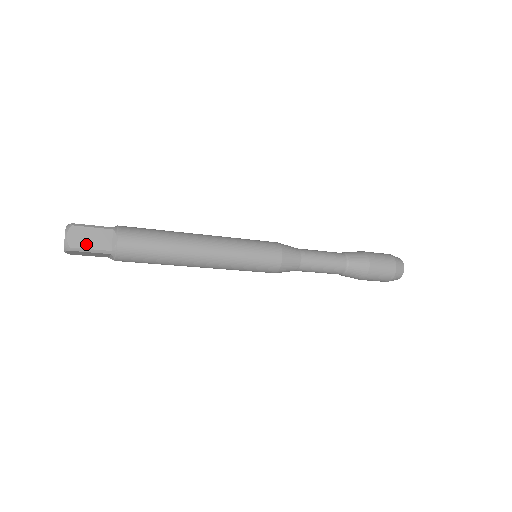
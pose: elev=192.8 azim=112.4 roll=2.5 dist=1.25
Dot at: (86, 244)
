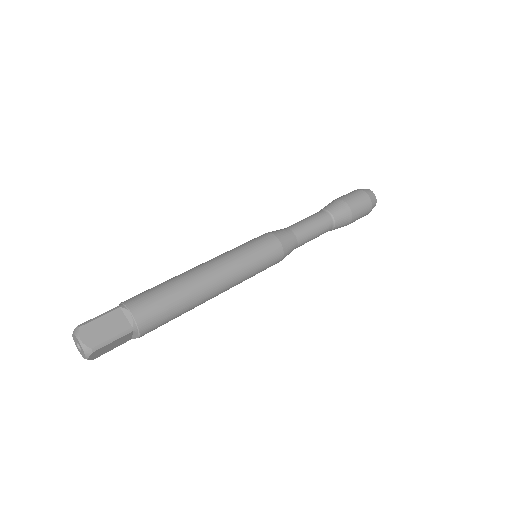
Dot at: (107, 351)
